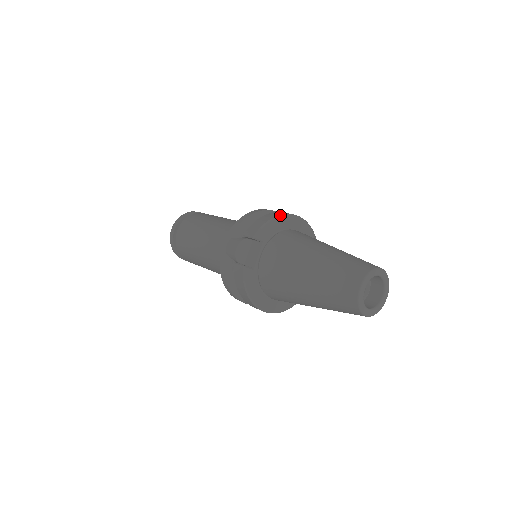
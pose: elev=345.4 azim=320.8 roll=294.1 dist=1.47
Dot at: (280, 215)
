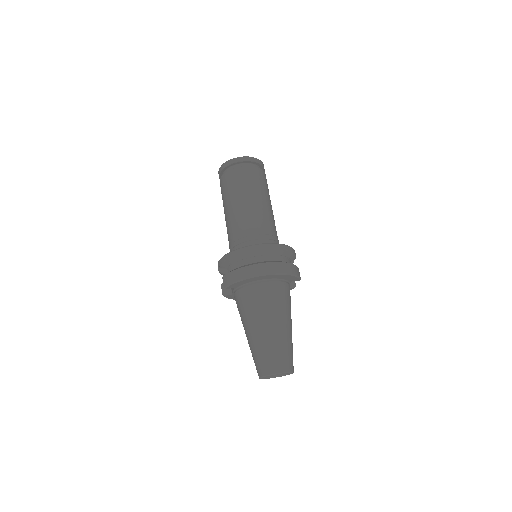
Dot at: (246, 278)
